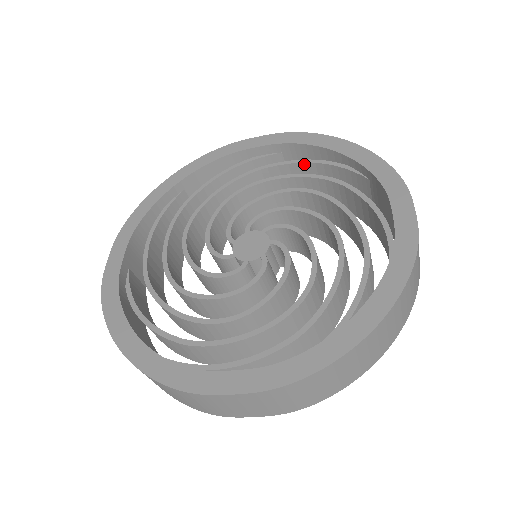
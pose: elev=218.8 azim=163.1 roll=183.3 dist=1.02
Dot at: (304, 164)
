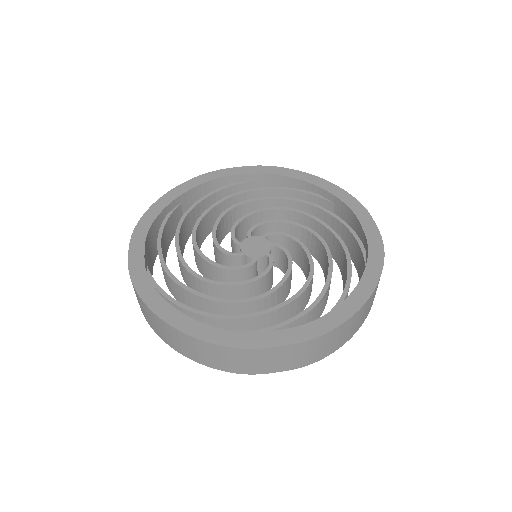
Dot at: (281, 190)
